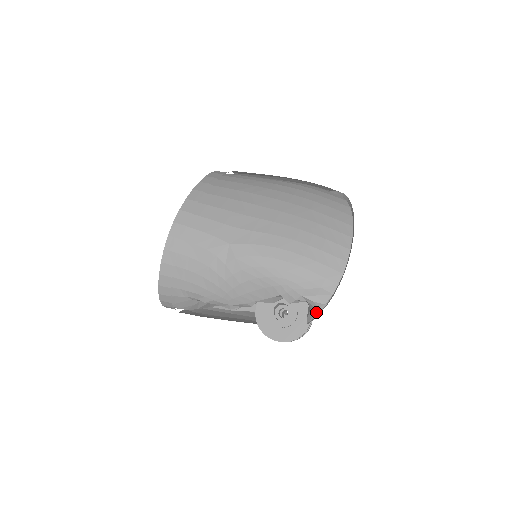
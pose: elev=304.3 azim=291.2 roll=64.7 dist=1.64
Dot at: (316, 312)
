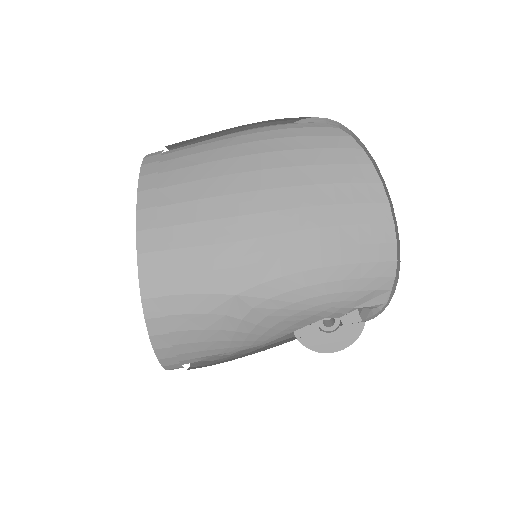
Dot at: (374, 312)
